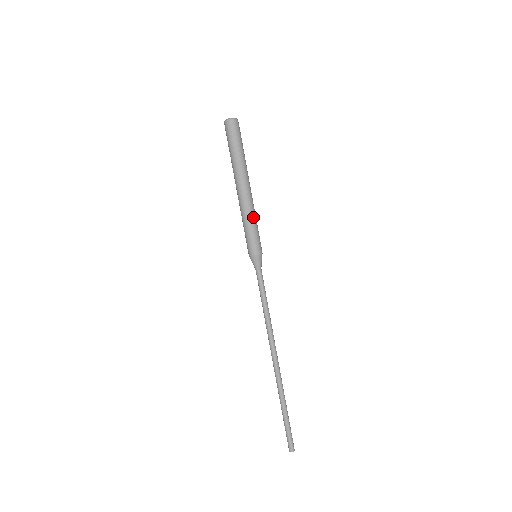
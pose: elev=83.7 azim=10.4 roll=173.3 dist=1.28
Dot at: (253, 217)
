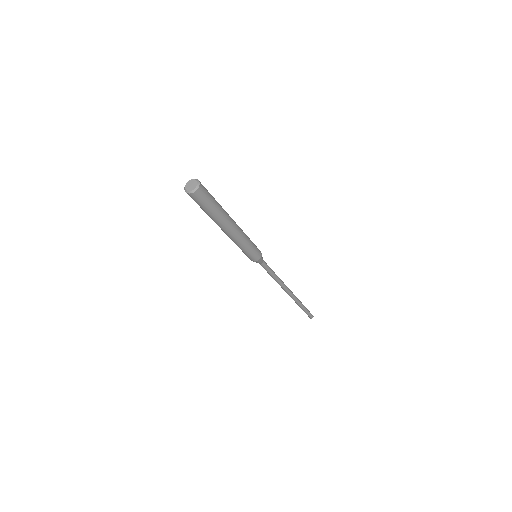
Dot at: (244, 244)
